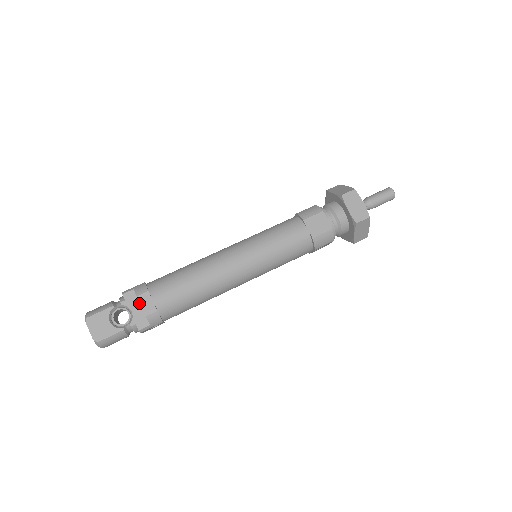
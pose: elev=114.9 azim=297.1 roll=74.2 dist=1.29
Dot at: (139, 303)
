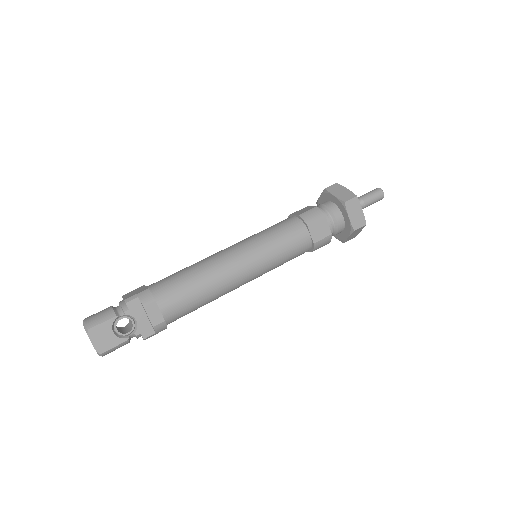
Dot at: (144, 312)
